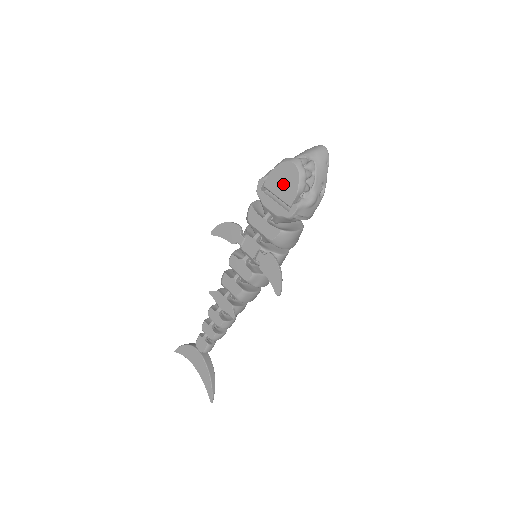
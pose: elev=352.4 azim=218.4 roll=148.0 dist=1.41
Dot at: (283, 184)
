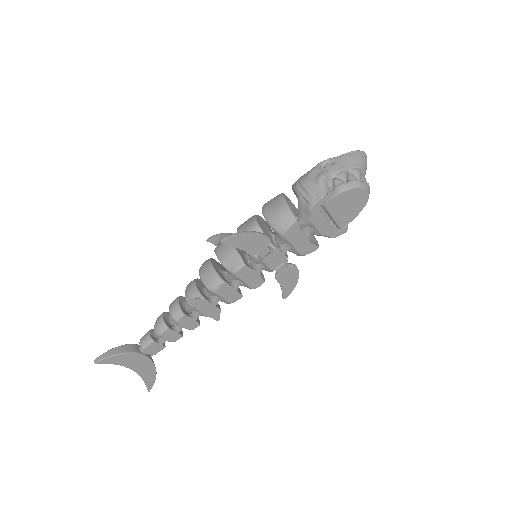
Dot at: (346, 208)
